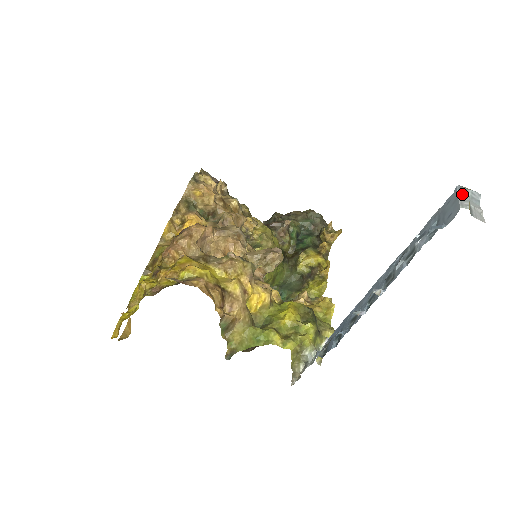
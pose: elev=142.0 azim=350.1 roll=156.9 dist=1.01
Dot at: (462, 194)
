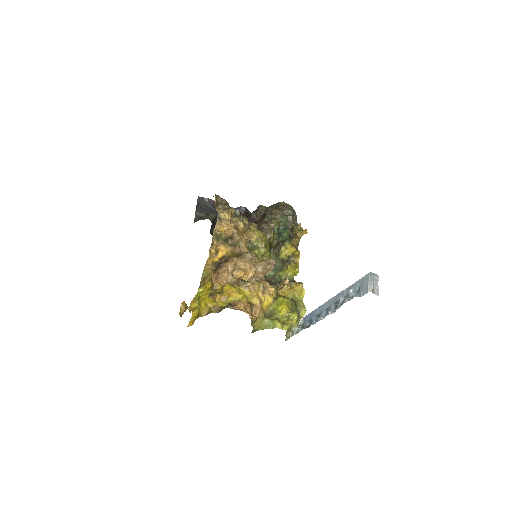
Dot at: (370, 280)
